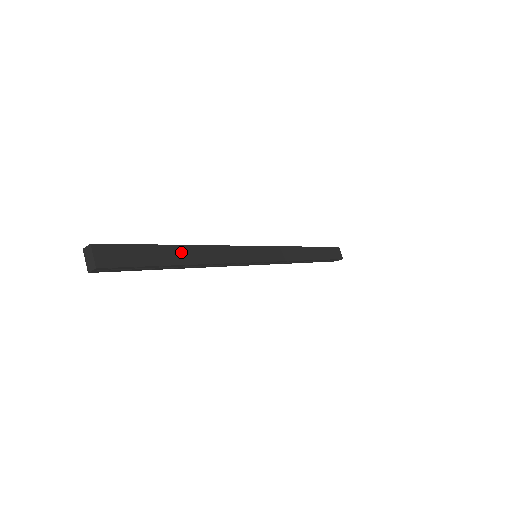
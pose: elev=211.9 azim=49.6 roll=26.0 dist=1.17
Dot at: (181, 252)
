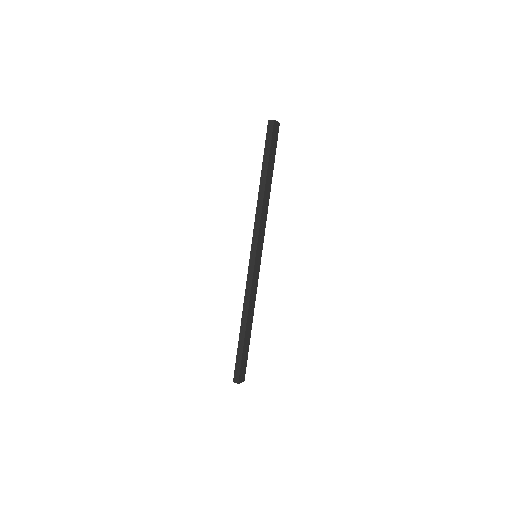
Dot at: (248, 330)
